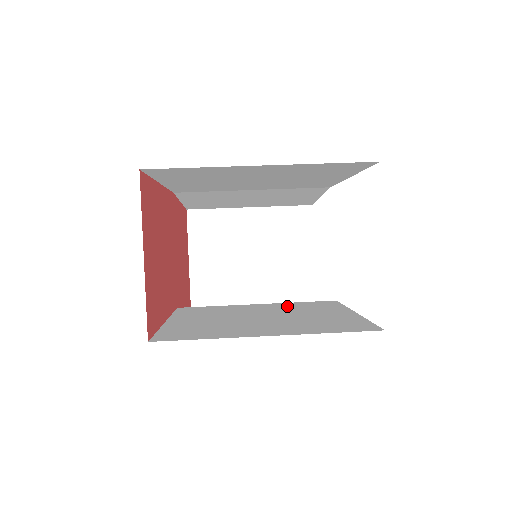
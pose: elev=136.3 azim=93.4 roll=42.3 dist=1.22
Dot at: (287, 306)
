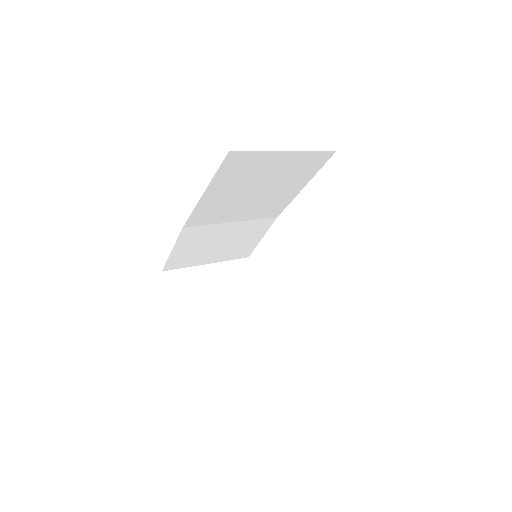
Dot at: occluded
